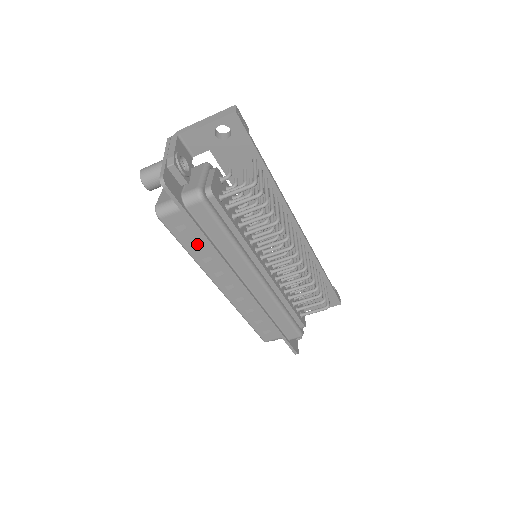
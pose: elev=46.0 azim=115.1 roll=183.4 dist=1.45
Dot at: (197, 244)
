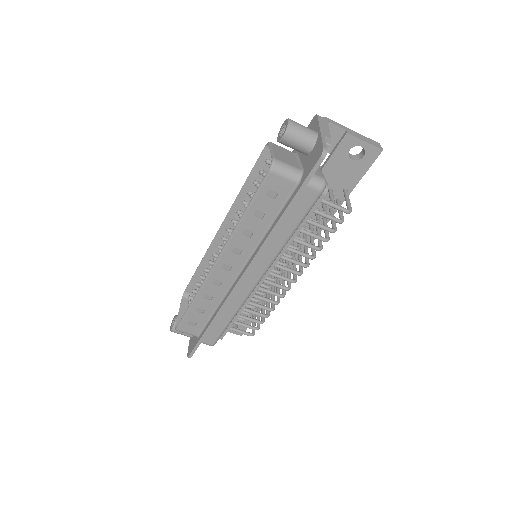
Dot at: (260, 215)
